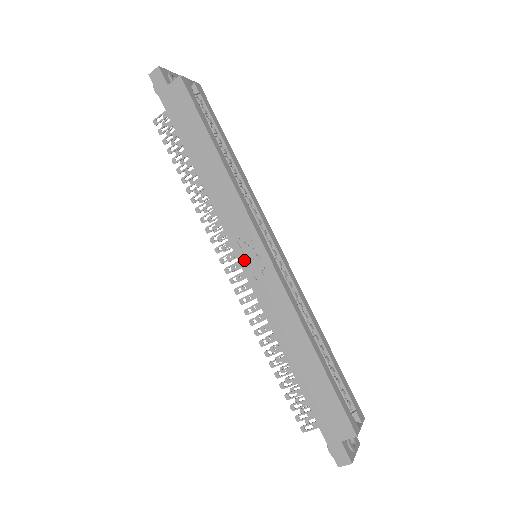
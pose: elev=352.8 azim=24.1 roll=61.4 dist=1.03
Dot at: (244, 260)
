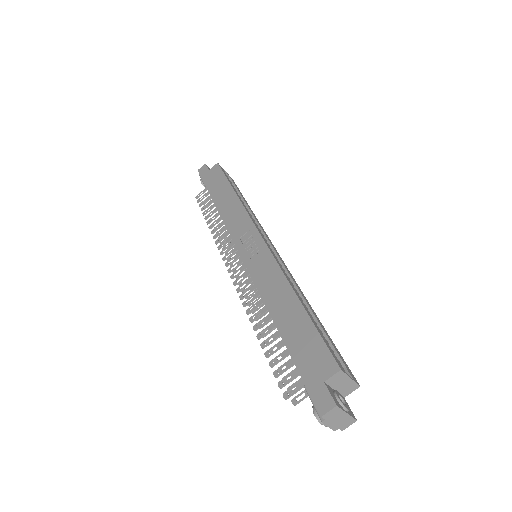
Dot at: (243, 249)
